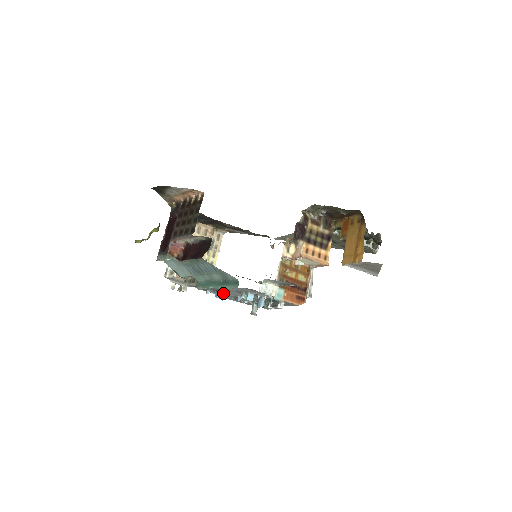
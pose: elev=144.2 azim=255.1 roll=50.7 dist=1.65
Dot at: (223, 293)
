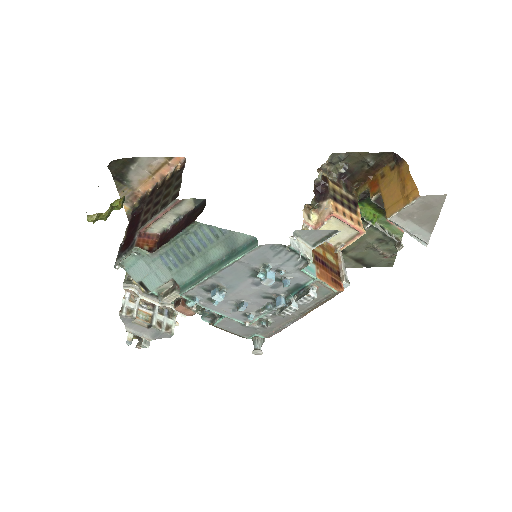
Dot at: (224, 289)
